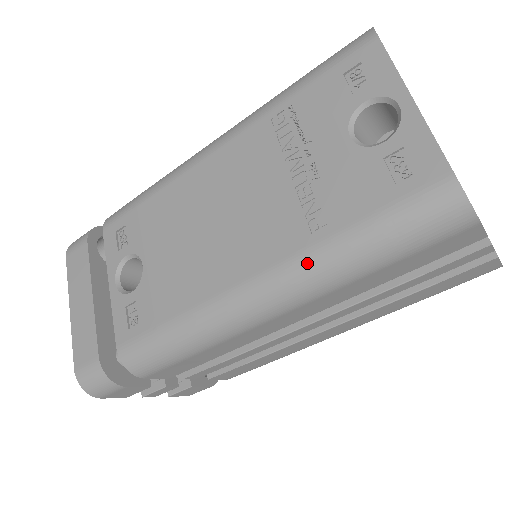
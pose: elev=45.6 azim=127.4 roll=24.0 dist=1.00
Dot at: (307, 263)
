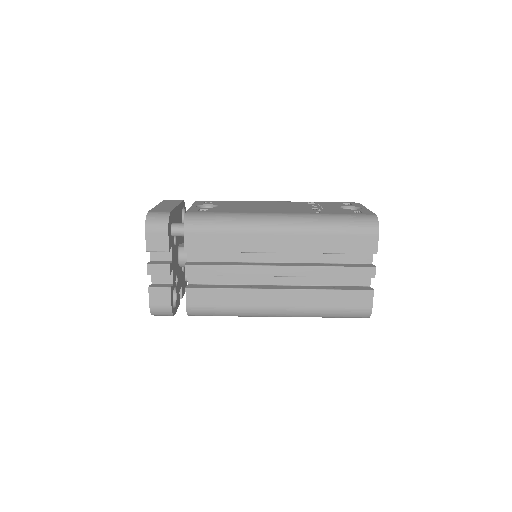
Dot at: (309, 216)
